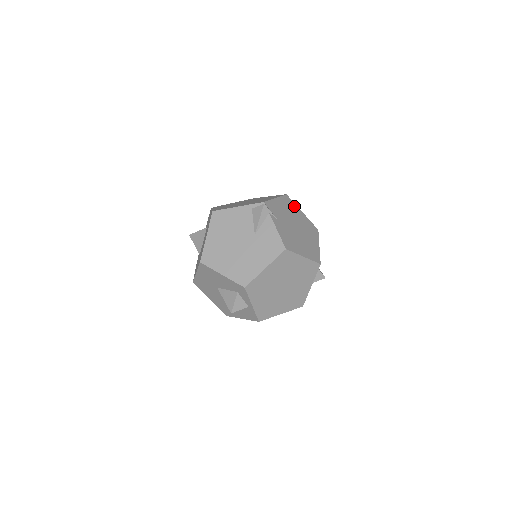
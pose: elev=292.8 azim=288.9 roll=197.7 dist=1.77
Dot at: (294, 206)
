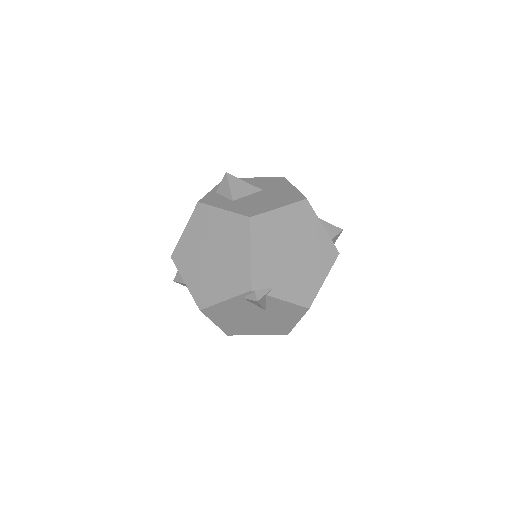
Dot at: (268, 219)
